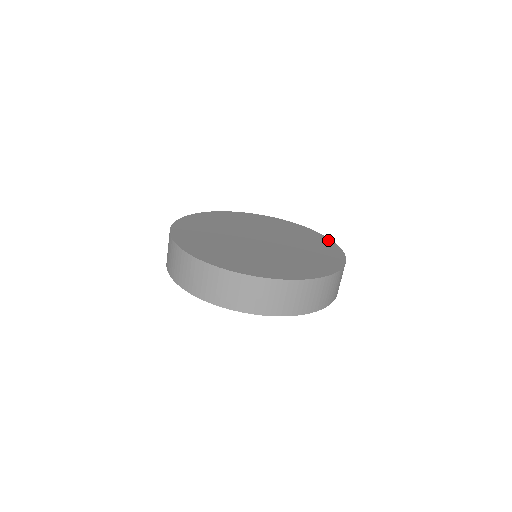
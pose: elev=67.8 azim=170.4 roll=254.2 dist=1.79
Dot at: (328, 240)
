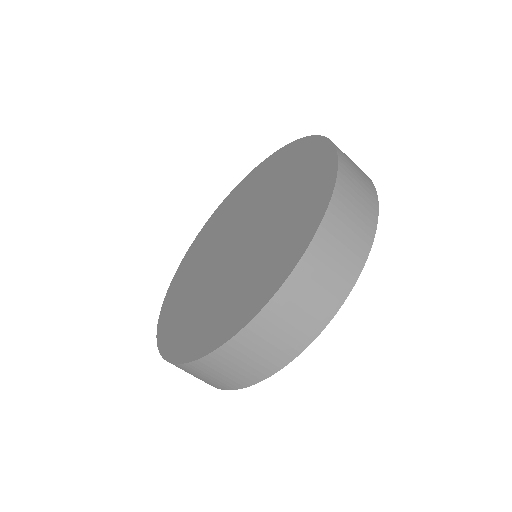
Dot at: (308, 141)
